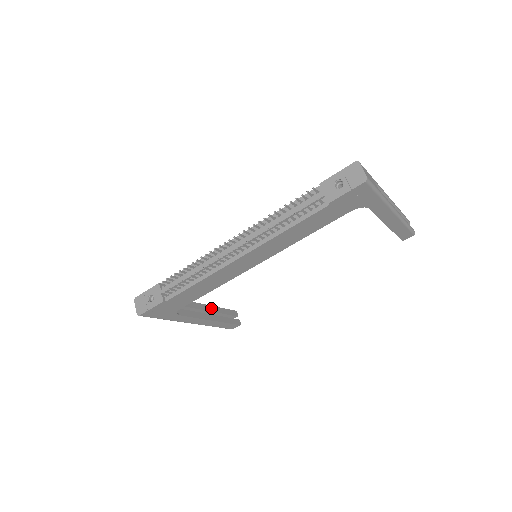
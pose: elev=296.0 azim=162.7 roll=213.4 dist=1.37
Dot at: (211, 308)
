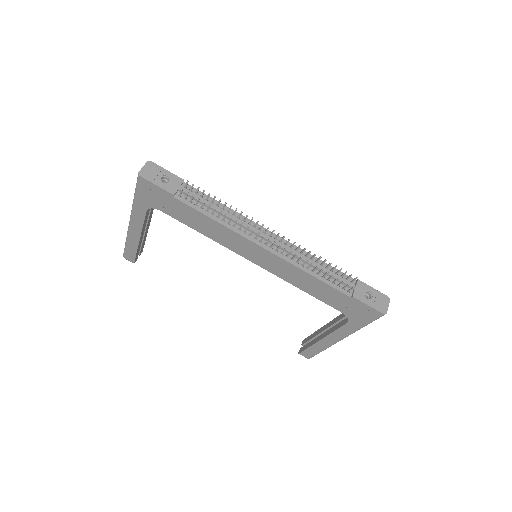
Dot at: (147, 230)
